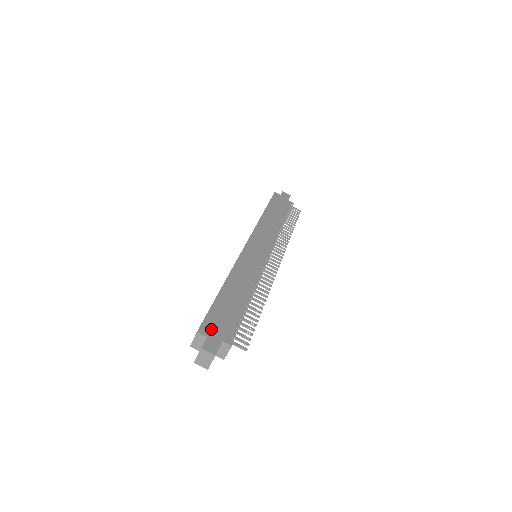
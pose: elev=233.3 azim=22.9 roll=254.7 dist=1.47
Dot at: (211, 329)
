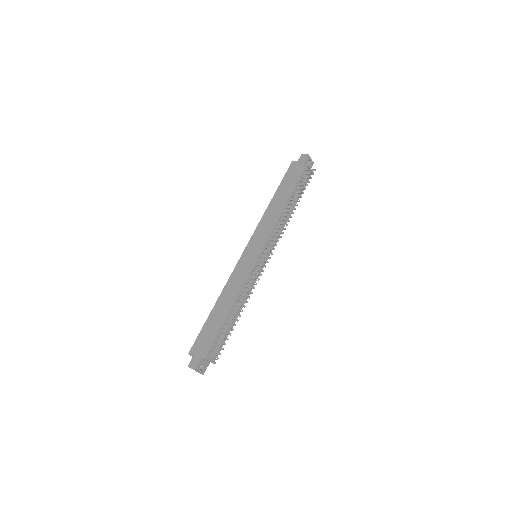
Dot at: (197, 349)
